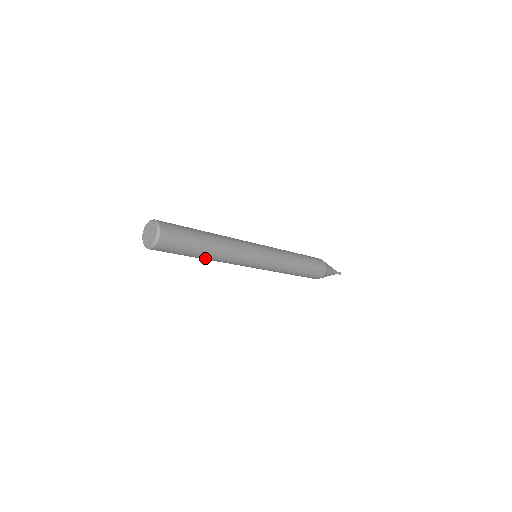
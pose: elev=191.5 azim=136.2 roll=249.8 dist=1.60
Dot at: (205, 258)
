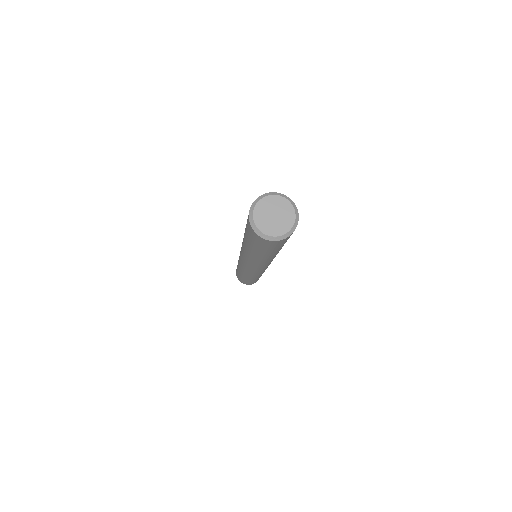
Dot at: (259, 257)
